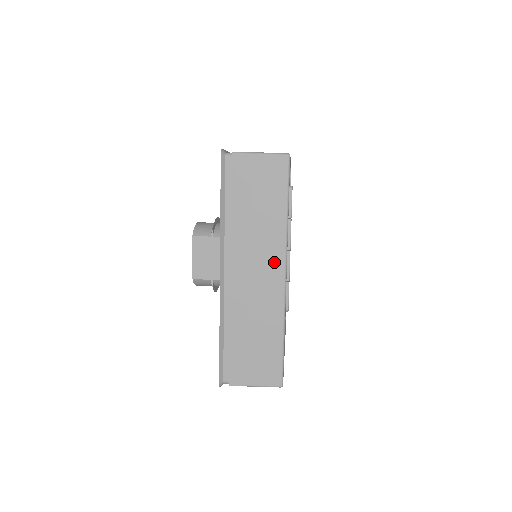
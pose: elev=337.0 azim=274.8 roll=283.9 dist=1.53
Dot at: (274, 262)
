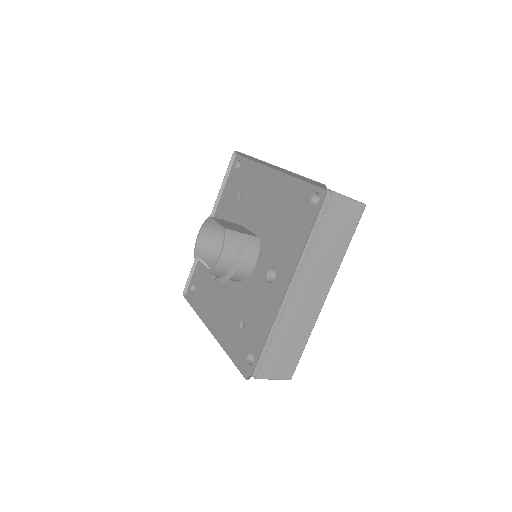
Dot at: occluded
